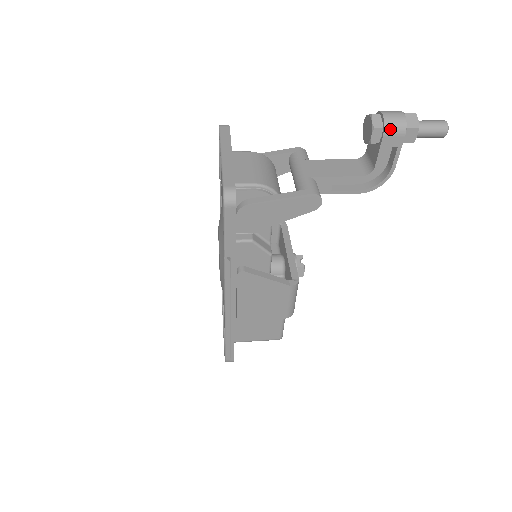
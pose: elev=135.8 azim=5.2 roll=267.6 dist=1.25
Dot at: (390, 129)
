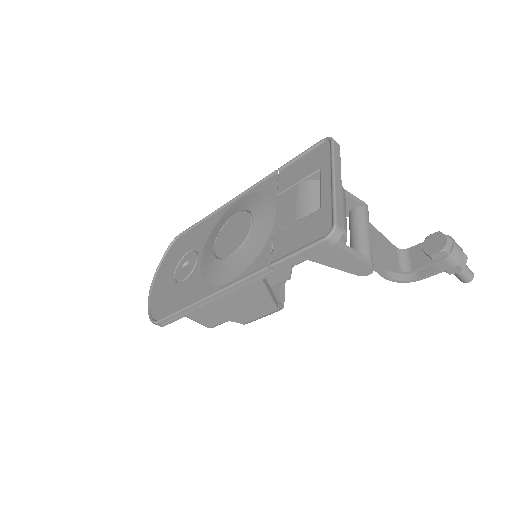
Dot at: (451, 258)
